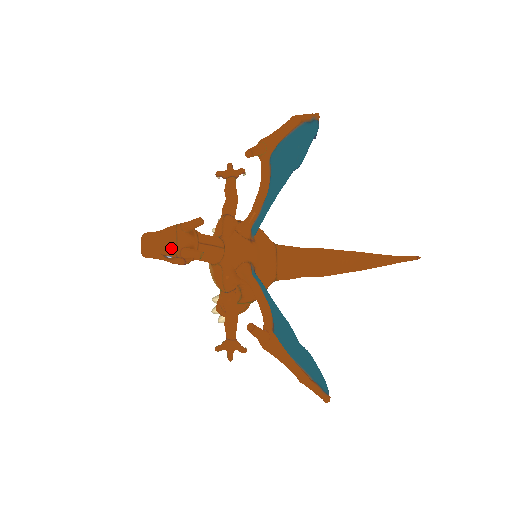
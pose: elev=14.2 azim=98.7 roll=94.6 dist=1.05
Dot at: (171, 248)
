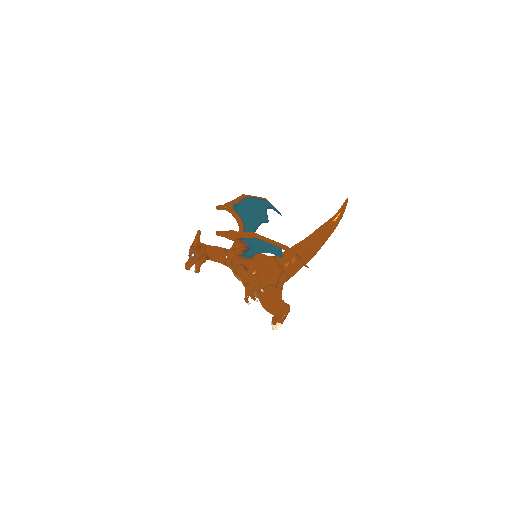
Dot at: (190, 249)
